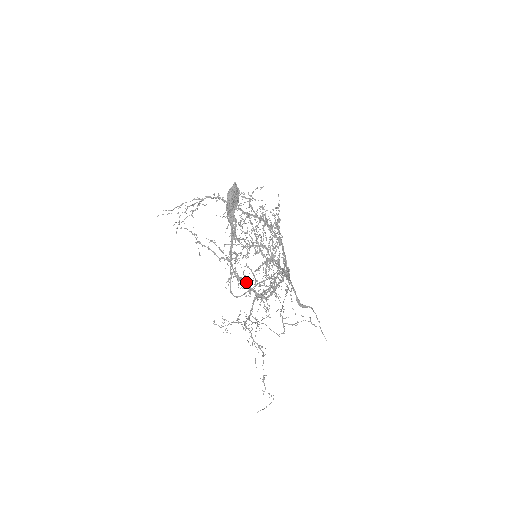
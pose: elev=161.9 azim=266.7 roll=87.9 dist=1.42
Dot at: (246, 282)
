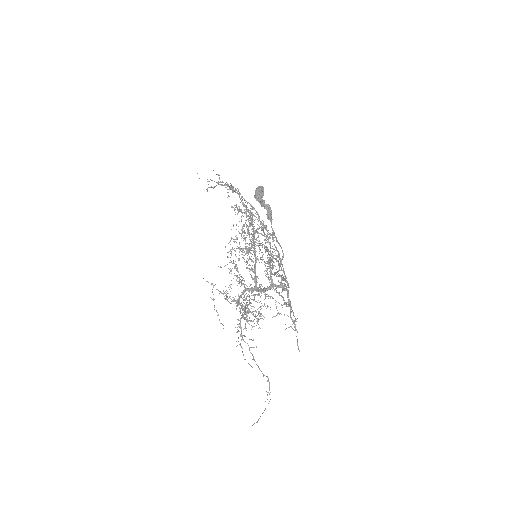
Dot at: occluded
